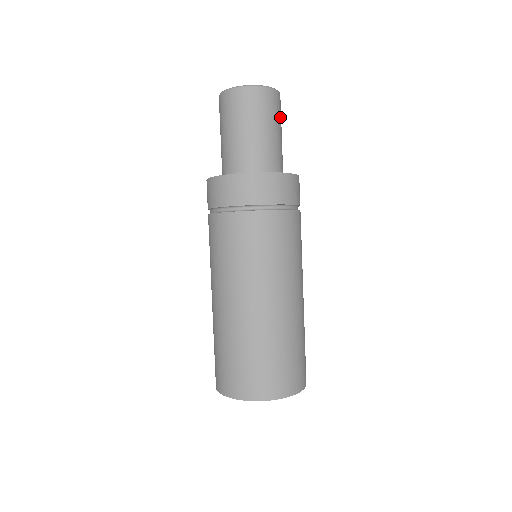
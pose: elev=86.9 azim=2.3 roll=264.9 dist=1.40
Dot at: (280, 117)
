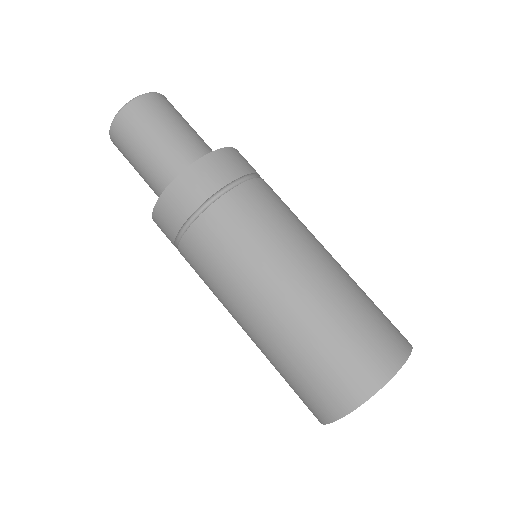
Dot at: (178, 113)
